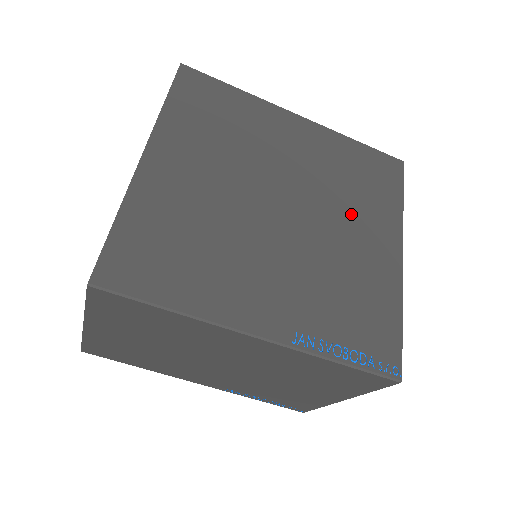
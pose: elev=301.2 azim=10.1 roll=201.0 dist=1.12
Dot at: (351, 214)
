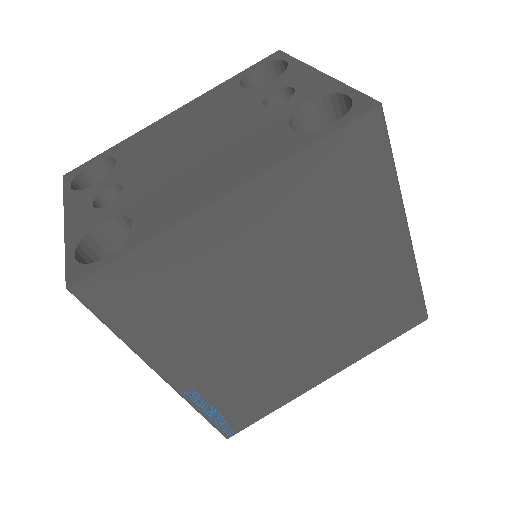
Dot at: (333, 337)
